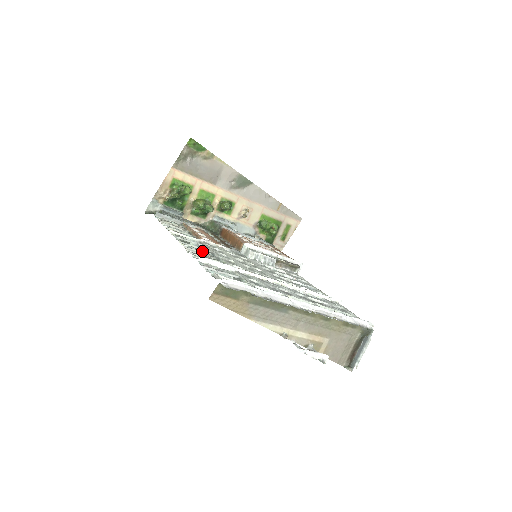
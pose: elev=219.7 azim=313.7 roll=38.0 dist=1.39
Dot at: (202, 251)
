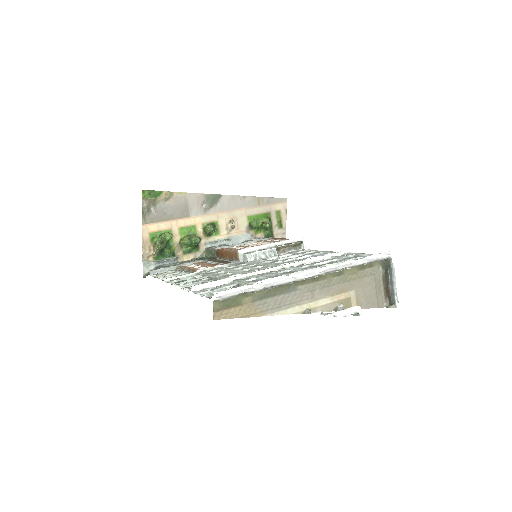
Dot at: occluded
